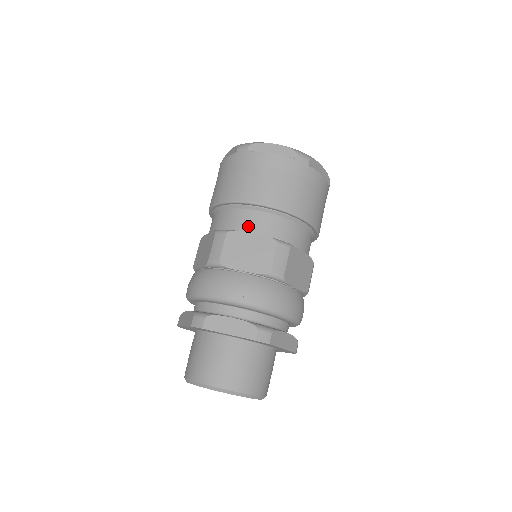
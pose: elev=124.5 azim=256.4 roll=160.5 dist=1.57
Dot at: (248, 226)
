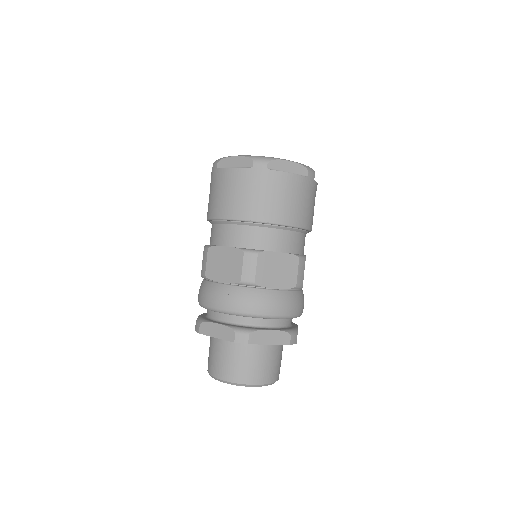
Dot at: (223, 240)
